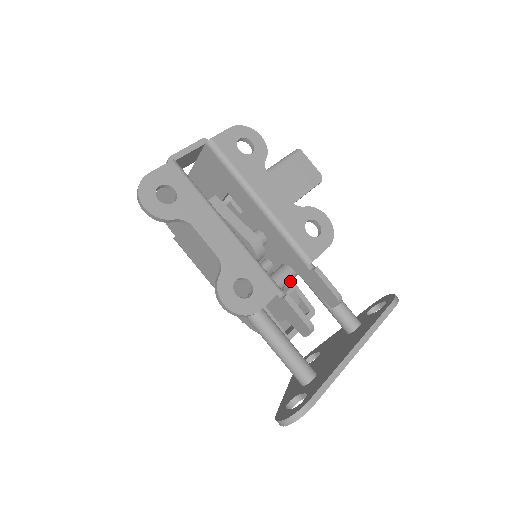
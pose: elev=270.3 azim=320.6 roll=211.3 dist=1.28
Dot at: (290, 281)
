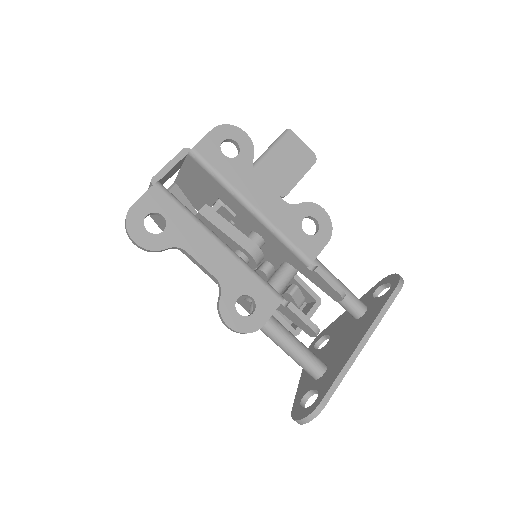
Dot at: occluded
